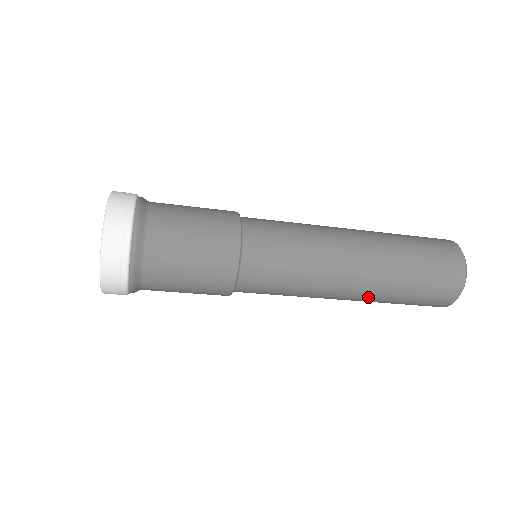
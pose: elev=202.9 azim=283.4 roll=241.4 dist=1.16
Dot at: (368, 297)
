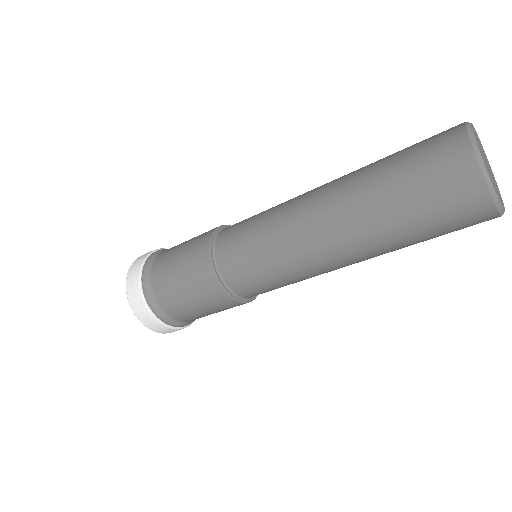
Dot at: (376, 256)
